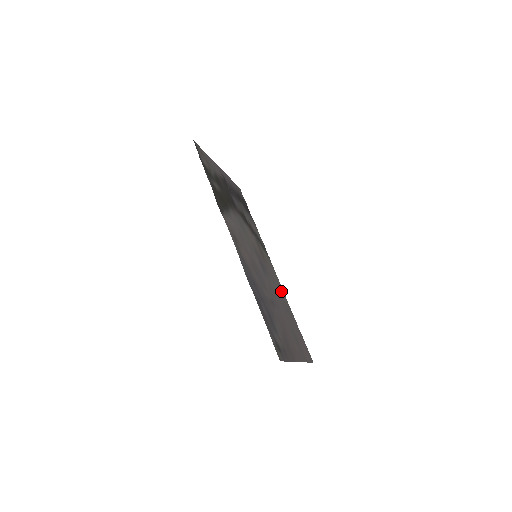
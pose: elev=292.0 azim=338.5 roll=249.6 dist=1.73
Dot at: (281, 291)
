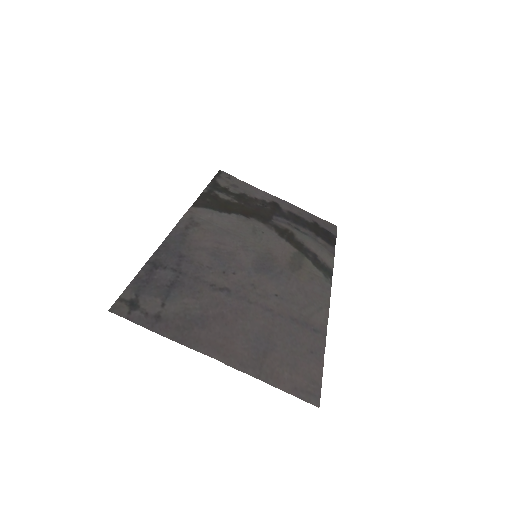
Dot at: (313, 309)
